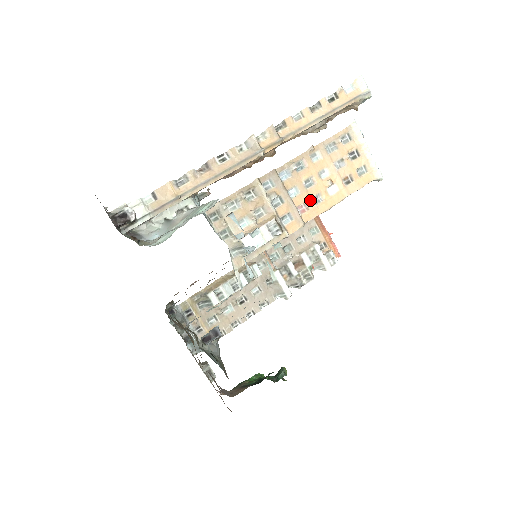
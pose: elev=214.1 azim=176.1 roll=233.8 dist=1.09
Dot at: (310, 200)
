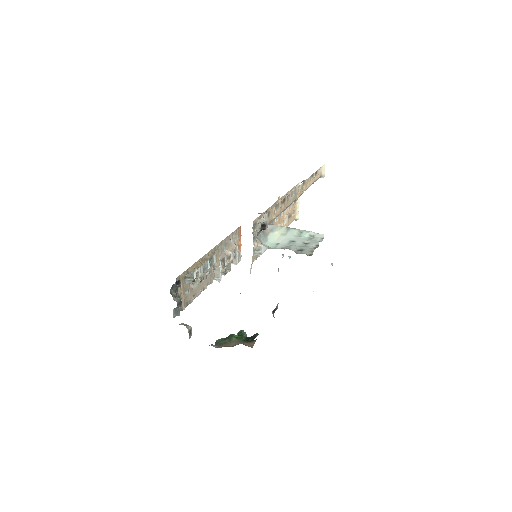
Dot at: occluded
